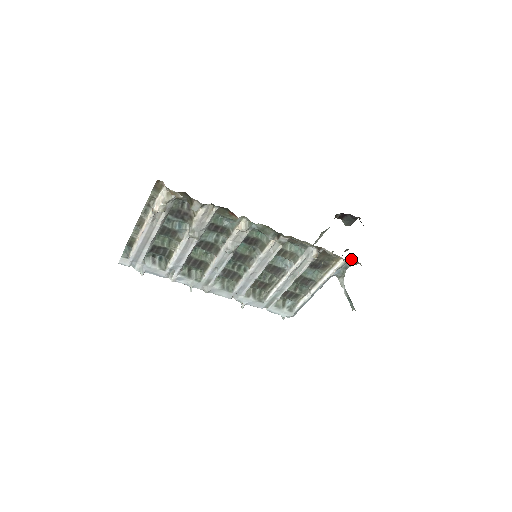
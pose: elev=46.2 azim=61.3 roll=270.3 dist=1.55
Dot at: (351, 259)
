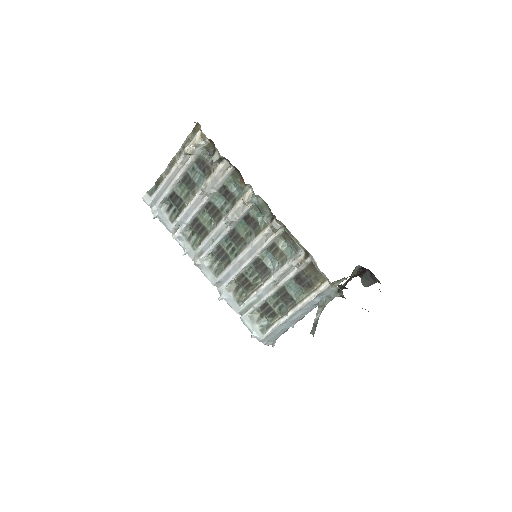
Dot at: occluded
